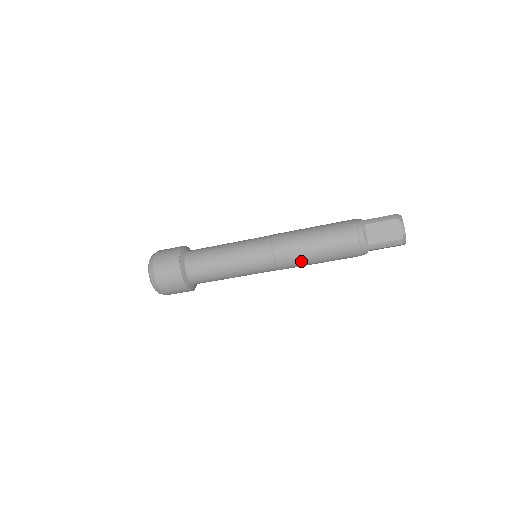
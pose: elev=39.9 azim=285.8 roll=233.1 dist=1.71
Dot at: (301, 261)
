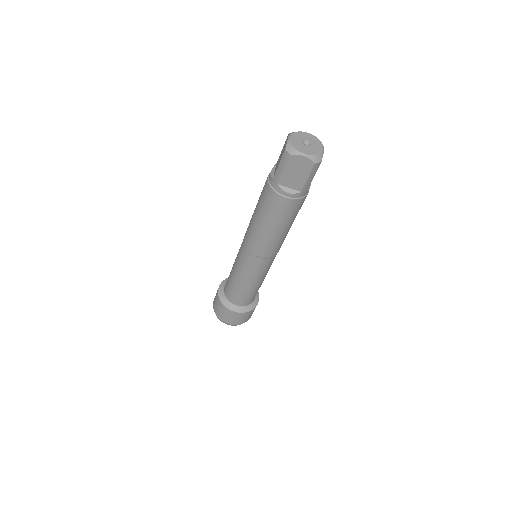
Dot at: (281, 241)
